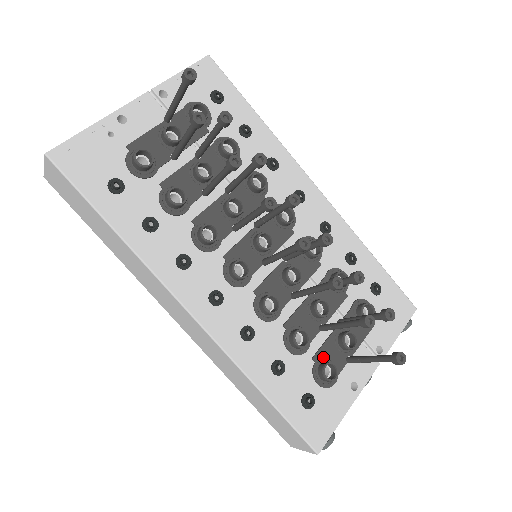
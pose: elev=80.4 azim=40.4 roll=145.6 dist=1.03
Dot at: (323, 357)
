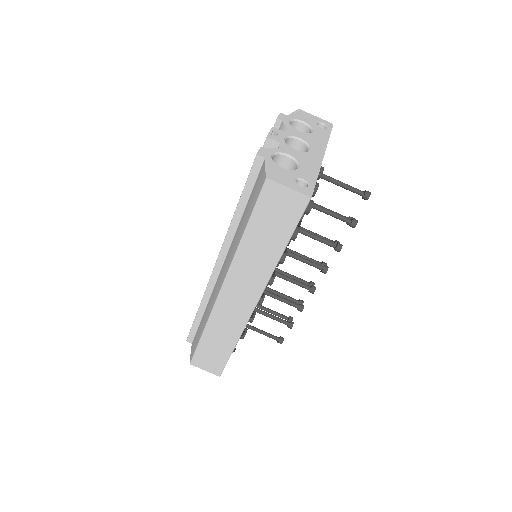
Dot at: occluded
